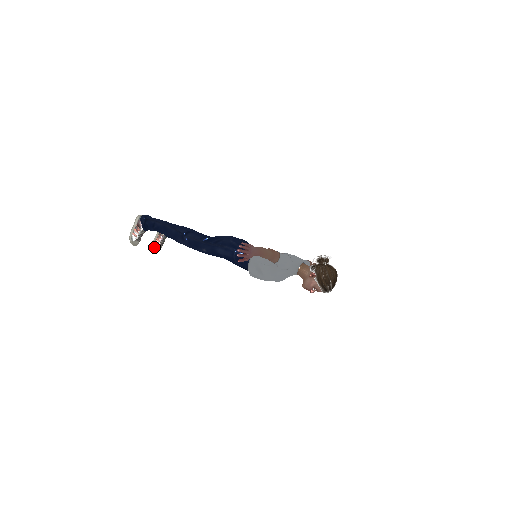
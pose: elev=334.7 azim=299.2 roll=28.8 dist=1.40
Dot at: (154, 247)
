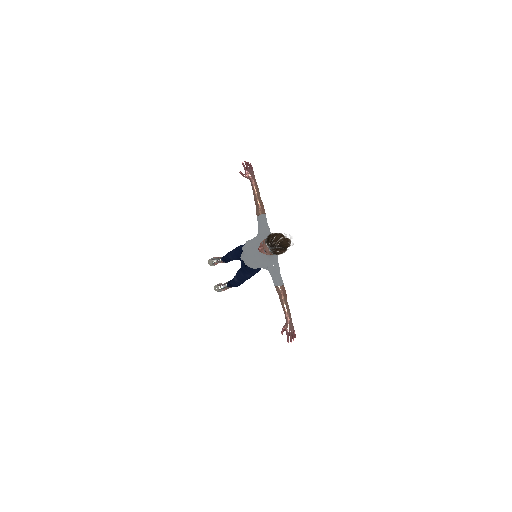
Dot at: (215, 285)
